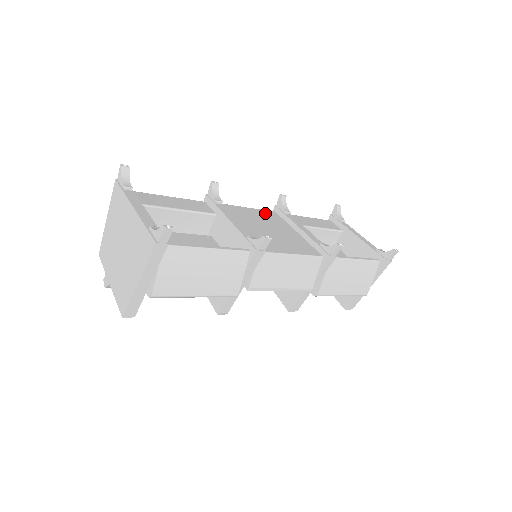
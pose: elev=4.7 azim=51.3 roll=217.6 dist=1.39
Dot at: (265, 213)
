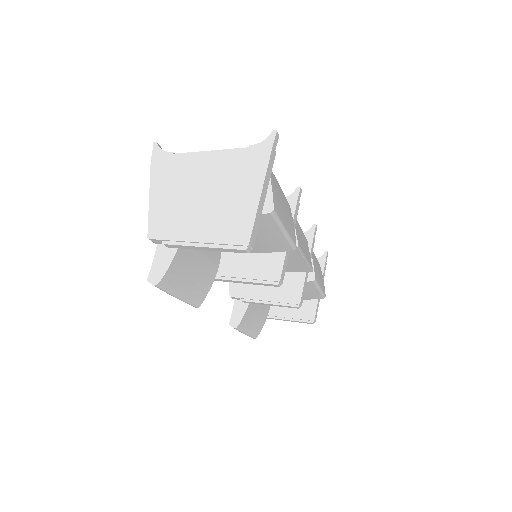
Dot at: occluded
